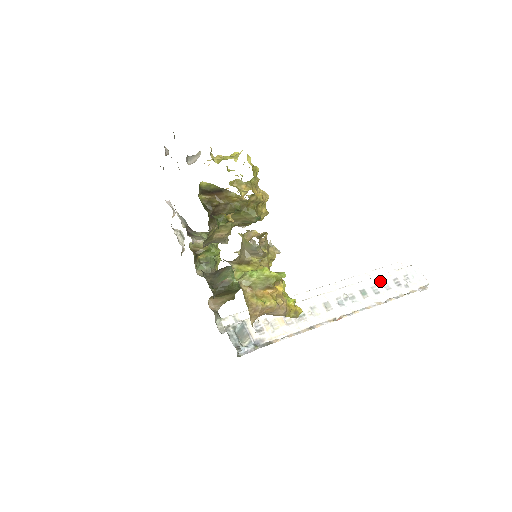
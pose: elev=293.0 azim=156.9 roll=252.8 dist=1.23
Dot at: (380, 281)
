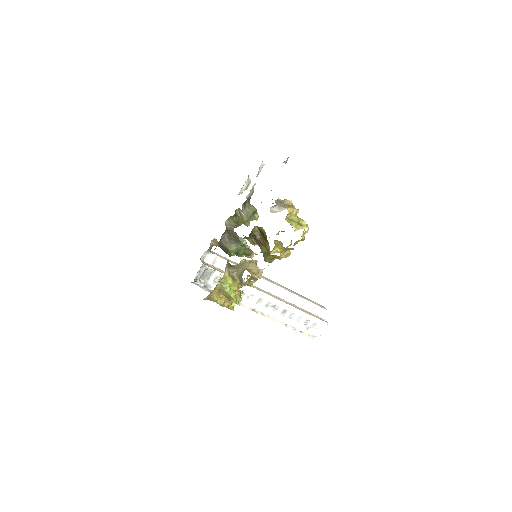
Dot at: (300, 315)
